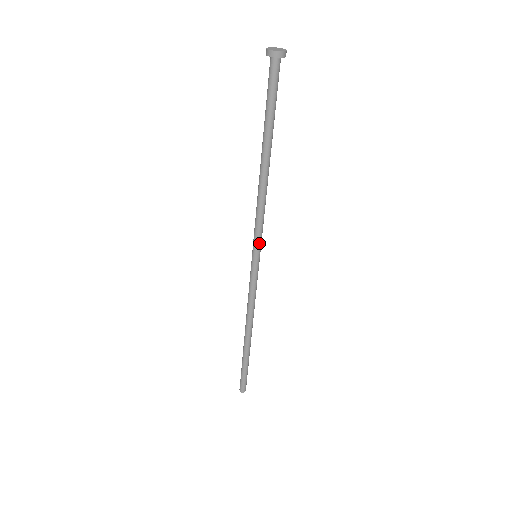
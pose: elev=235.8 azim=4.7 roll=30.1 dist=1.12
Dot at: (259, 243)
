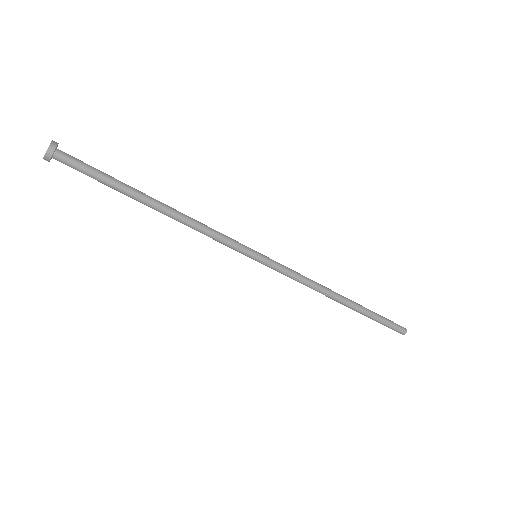
Dot at: (242, 248)
